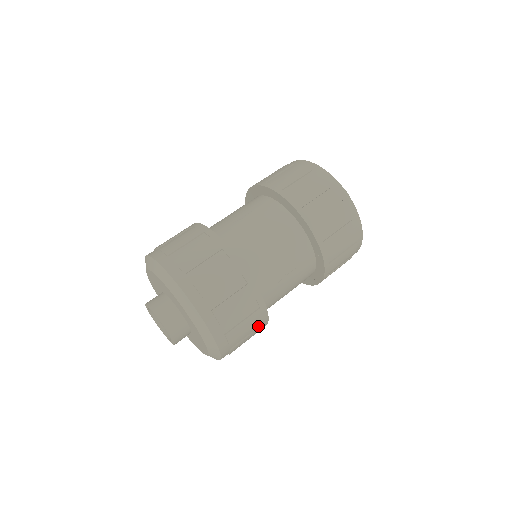
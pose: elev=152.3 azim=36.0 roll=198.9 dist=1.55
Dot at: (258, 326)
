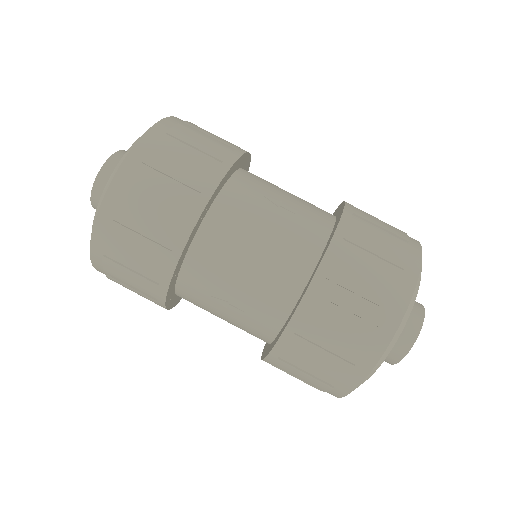
Dot at: (152, 297)
